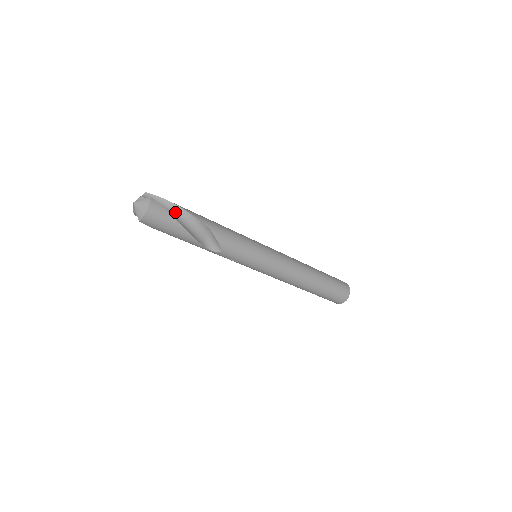
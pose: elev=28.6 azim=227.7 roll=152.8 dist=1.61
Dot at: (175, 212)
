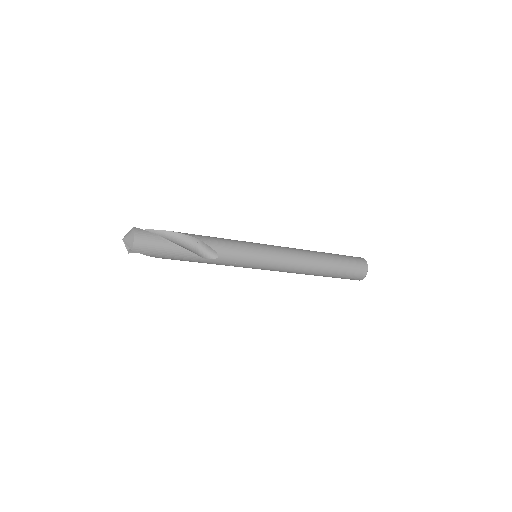
Dot at: (162, 236)
